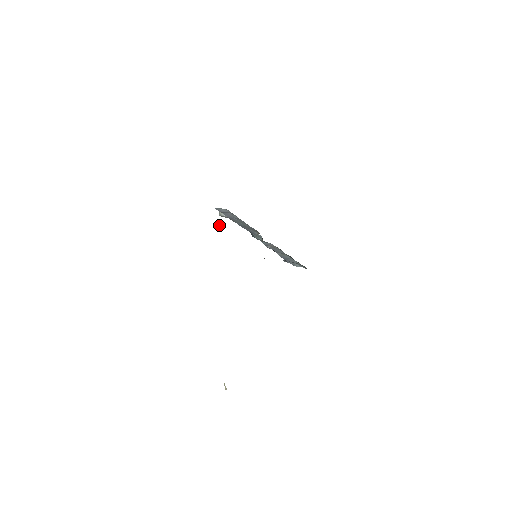
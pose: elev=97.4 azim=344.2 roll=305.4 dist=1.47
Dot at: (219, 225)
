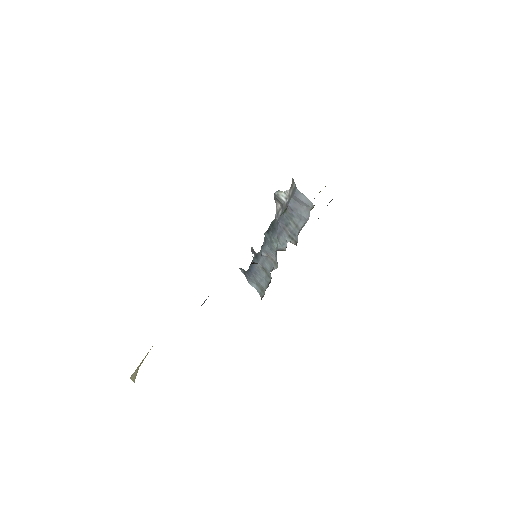
Dot at: (286, 208)
